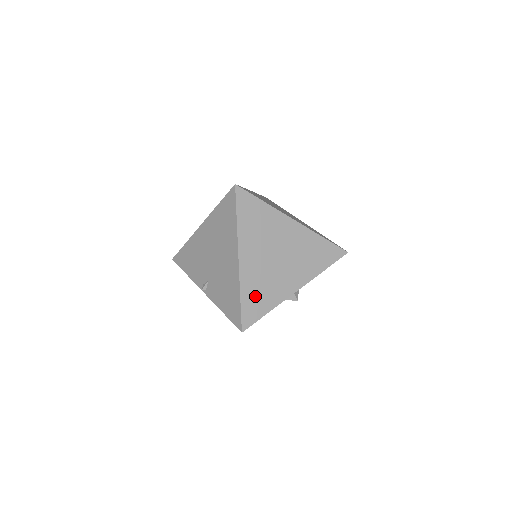
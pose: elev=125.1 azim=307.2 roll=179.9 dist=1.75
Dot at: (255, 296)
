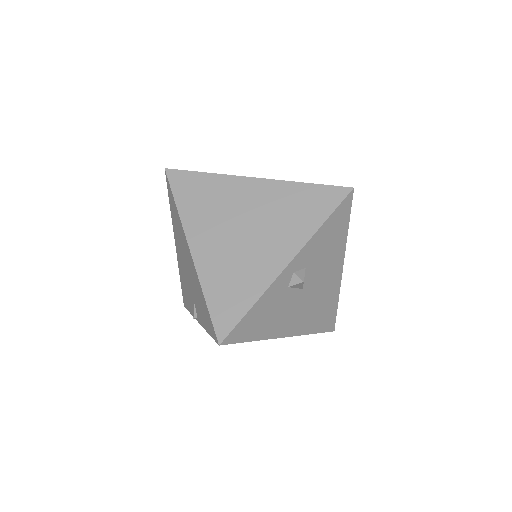
Dot at: (225, 290)
